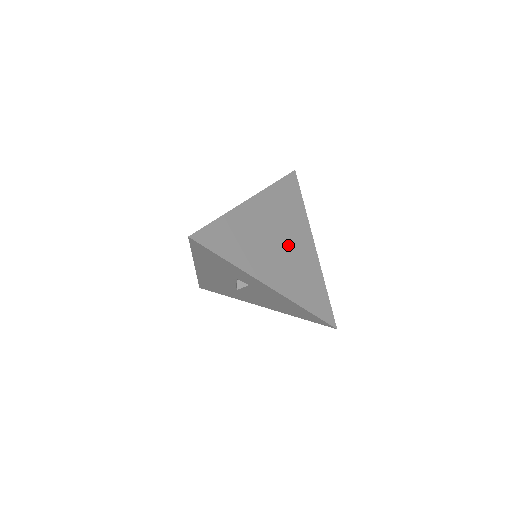
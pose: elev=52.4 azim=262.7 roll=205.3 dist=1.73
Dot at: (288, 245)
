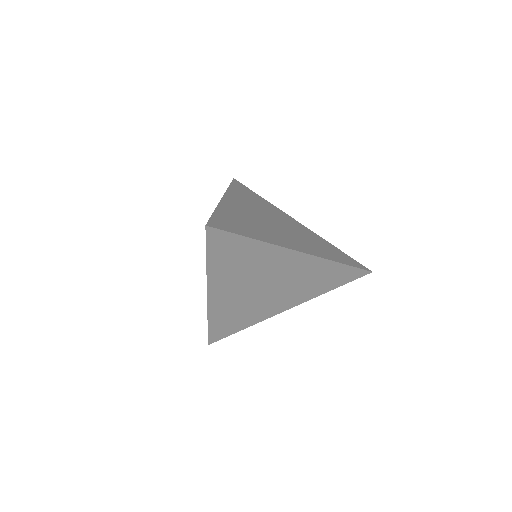
Dot at: (274, 281)
